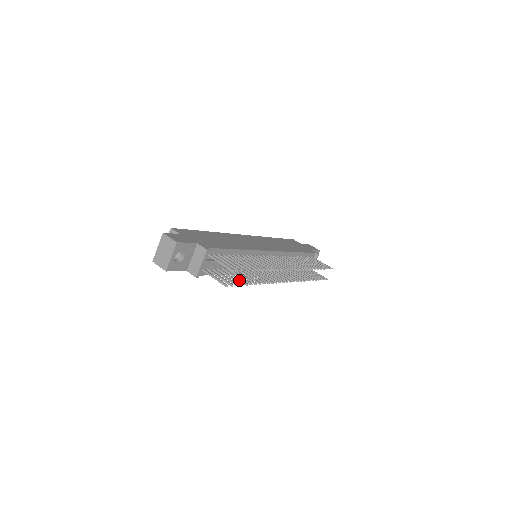
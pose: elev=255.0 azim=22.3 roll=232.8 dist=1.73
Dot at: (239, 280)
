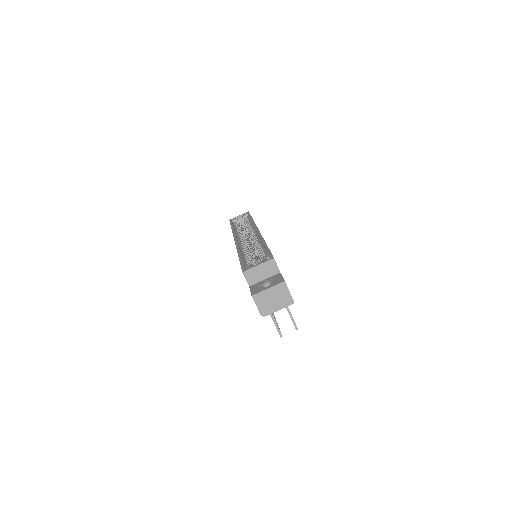
Dot at: occluded
